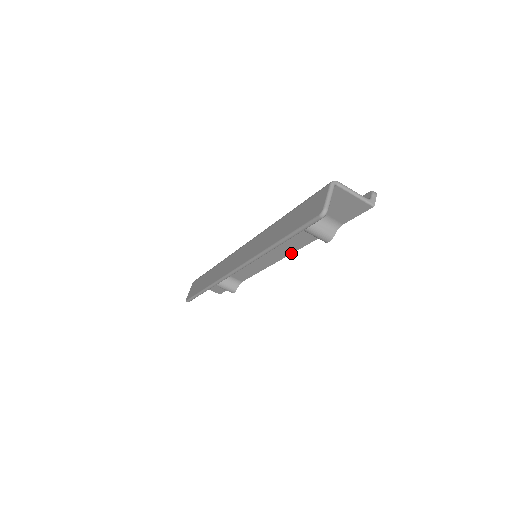
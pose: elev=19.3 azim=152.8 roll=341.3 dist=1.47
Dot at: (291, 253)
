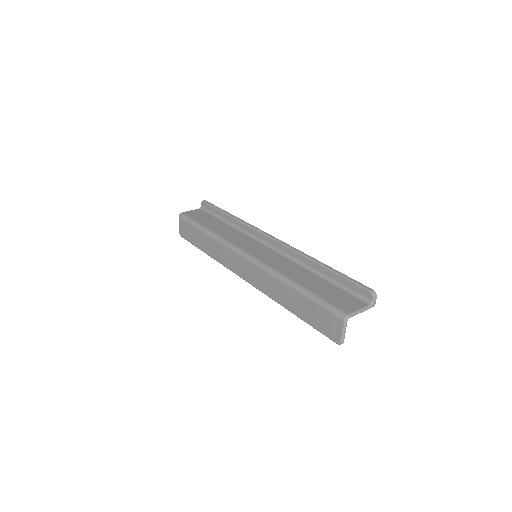
Dot at: occluded
